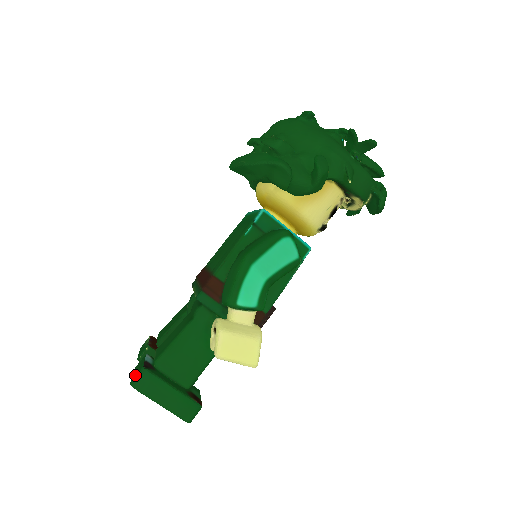
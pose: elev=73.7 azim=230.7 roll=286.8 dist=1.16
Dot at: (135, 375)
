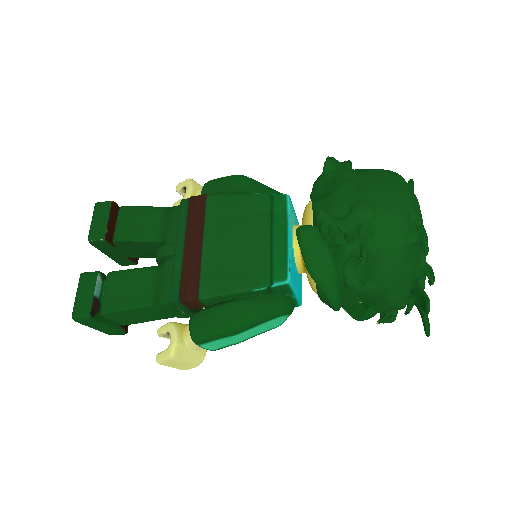
Dot at: (79, 313)
